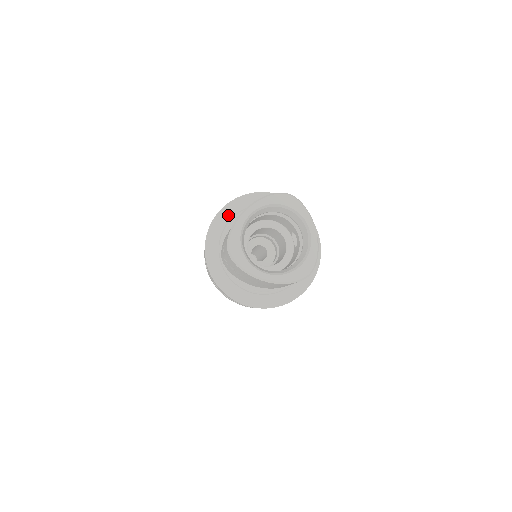
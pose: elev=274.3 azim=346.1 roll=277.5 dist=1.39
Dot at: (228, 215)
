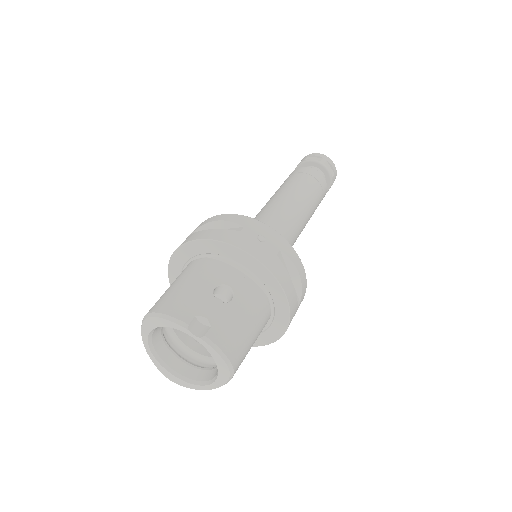
Dot at: occluded
